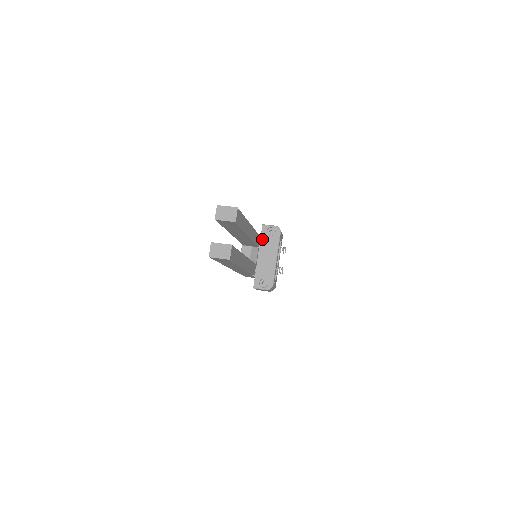
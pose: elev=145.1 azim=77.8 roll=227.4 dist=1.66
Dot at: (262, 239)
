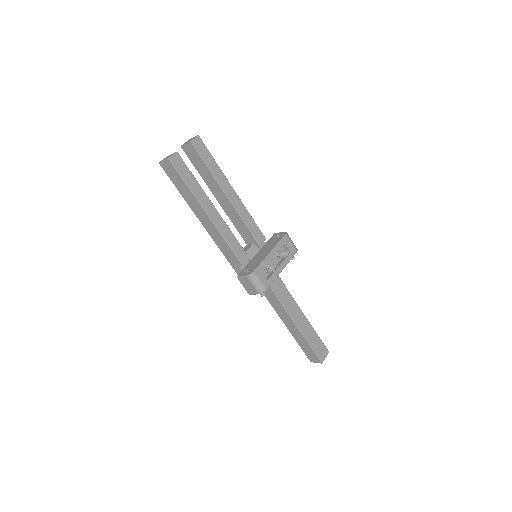
Dot at: (268, 242)
